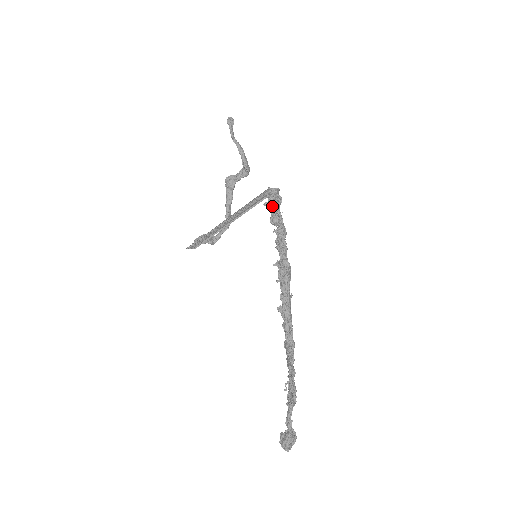
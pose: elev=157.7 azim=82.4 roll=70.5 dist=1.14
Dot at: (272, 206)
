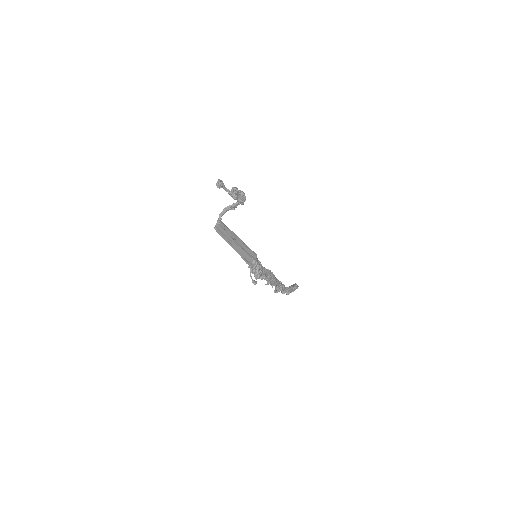
Dot at: (252, 273)
